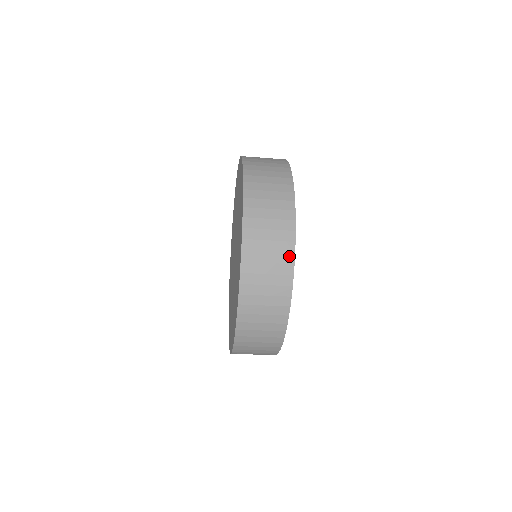
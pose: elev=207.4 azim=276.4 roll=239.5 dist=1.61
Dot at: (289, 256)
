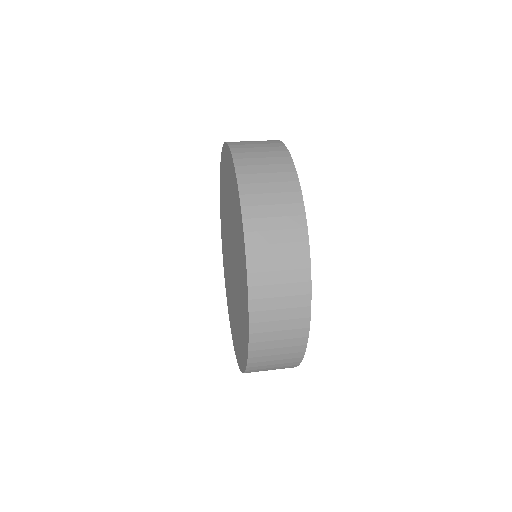
Dot at: (302, 340)
